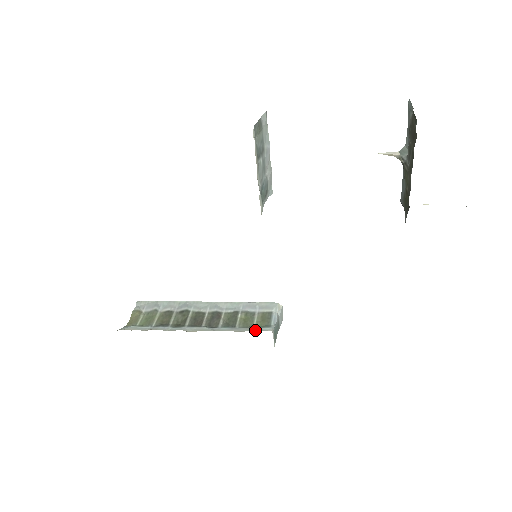
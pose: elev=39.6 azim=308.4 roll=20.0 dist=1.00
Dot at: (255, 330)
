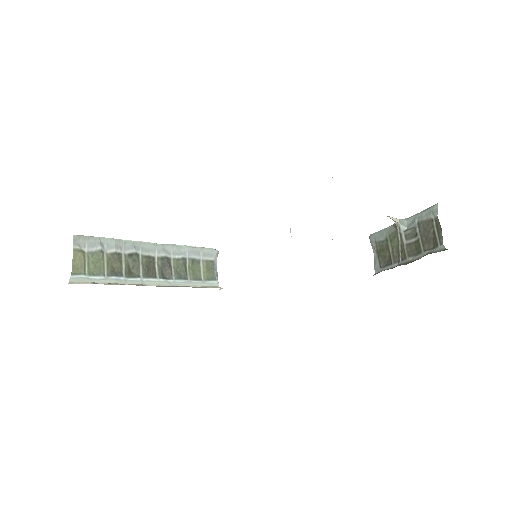
Dot at: (206, 285)
